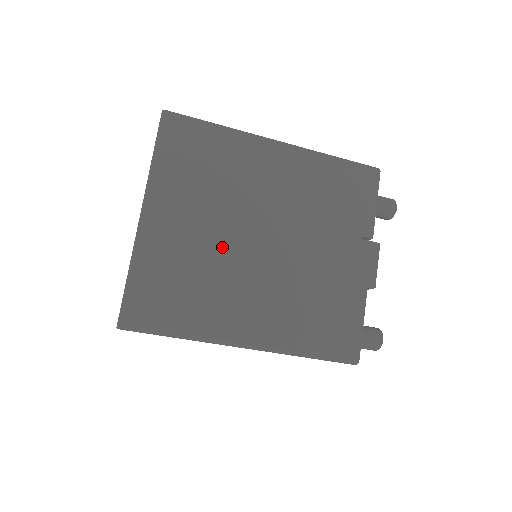
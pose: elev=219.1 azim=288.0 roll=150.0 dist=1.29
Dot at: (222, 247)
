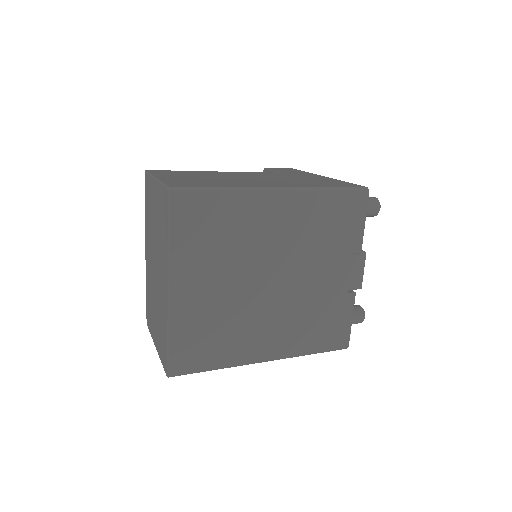
Dot at: (239, 297)
